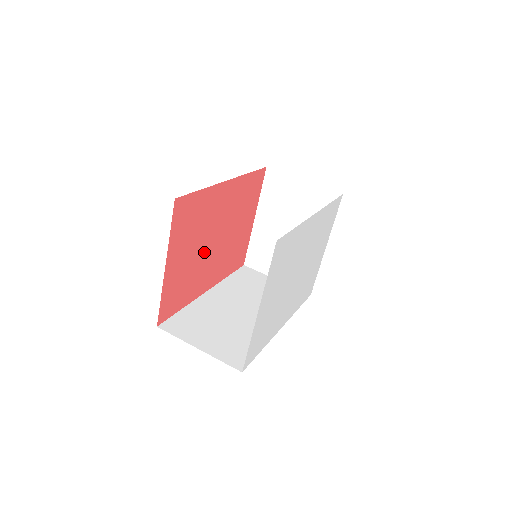
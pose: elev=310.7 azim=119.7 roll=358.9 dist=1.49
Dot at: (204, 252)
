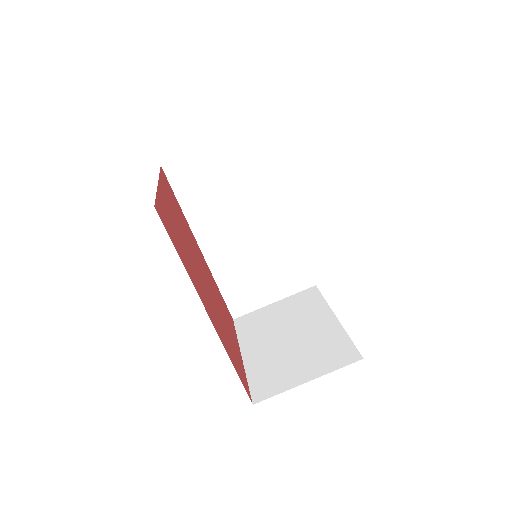
Dot at: (212, 294)
